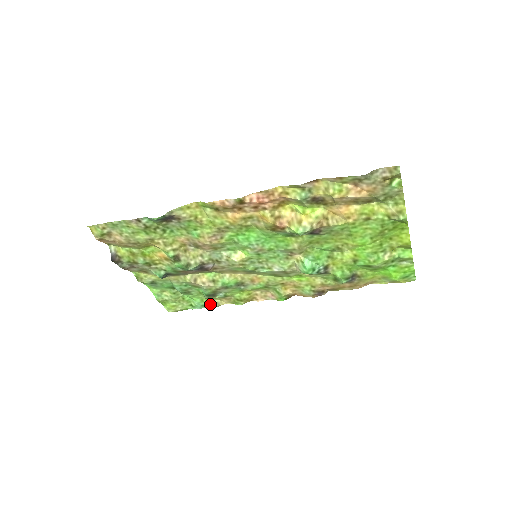
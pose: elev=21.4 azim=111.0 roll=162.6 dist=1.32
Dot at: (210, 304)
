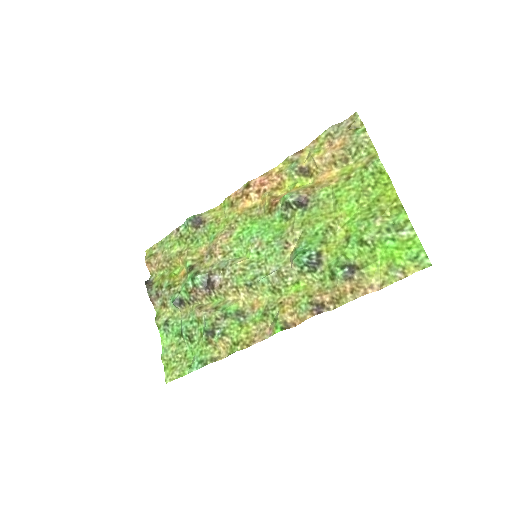
Dot at: (207, 358)
